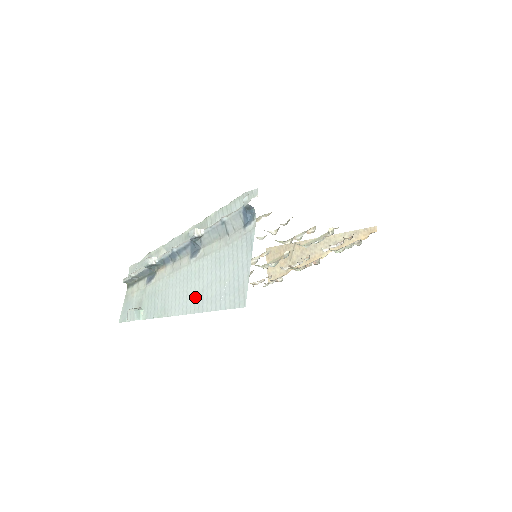
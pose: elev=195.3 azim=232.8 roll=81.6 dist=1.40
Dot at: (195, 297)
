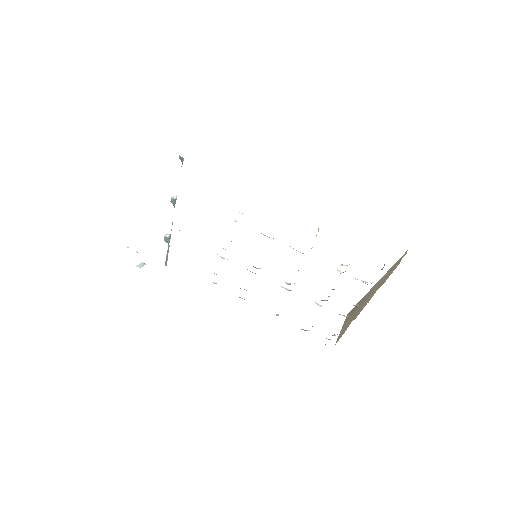
Dot at: occluded
